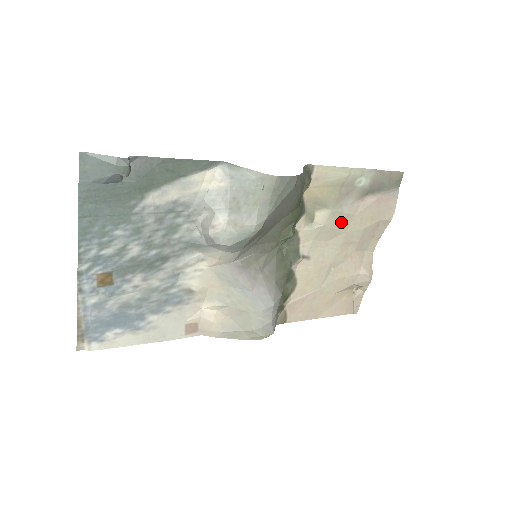
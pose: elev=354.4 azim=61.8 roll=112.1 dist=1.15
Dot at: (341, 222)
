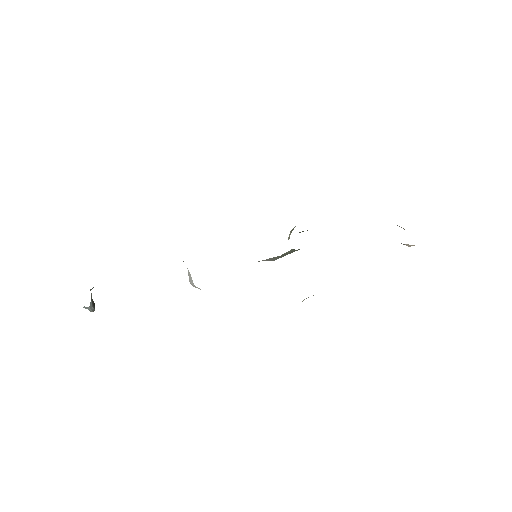
Dot at: occluded
